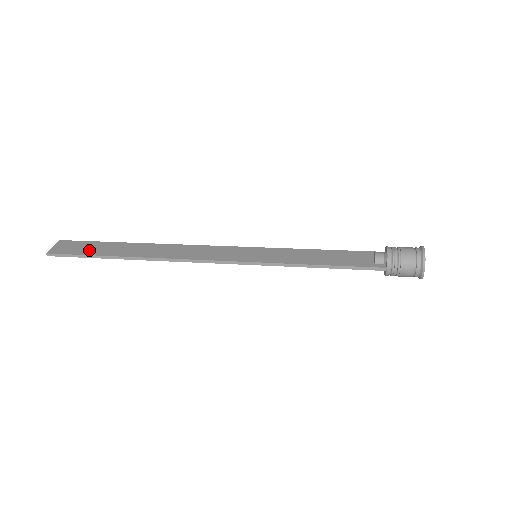
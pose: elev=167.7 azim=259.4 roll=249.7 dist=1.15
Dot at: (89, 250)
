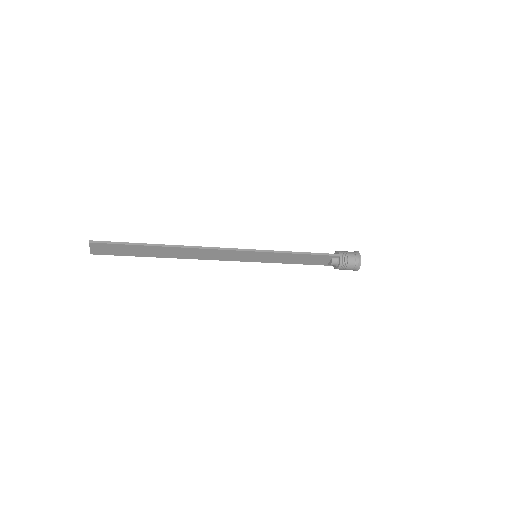
Dot at: (126, 246)
